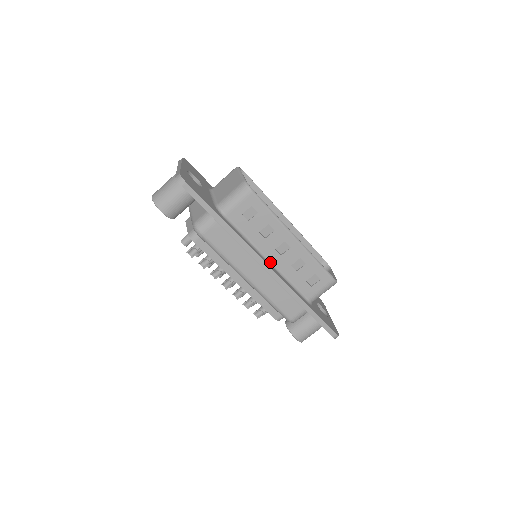
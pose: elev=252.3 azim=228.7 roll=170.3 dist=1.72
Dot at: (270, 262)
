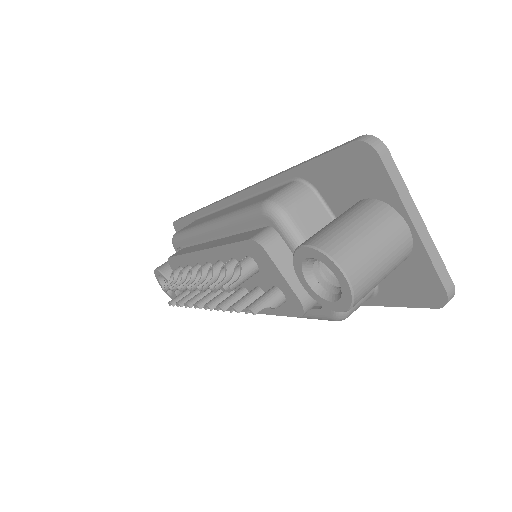
Dot at: occluded
